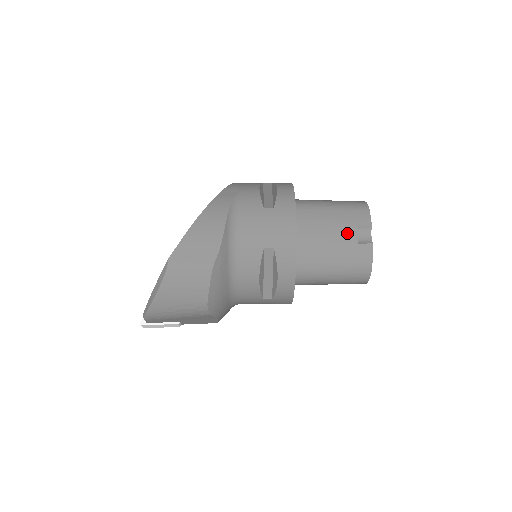
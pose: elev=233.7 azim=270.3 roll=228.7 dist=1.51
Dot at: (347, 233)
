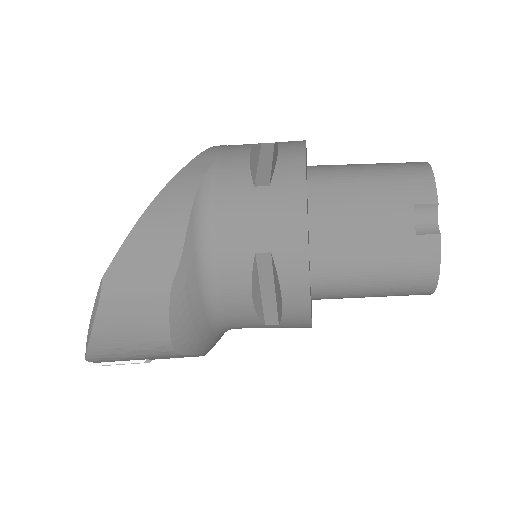
Dot at: (396, 218)
